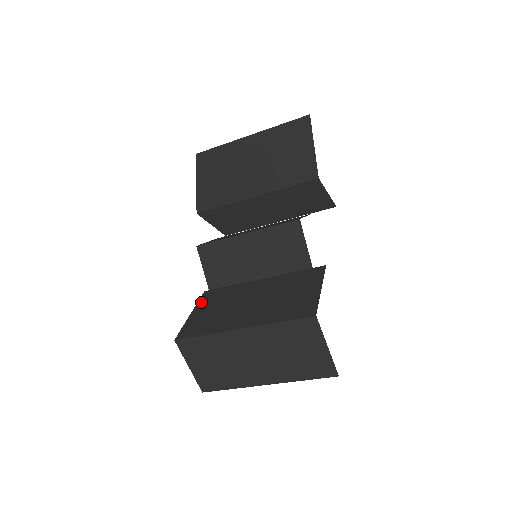
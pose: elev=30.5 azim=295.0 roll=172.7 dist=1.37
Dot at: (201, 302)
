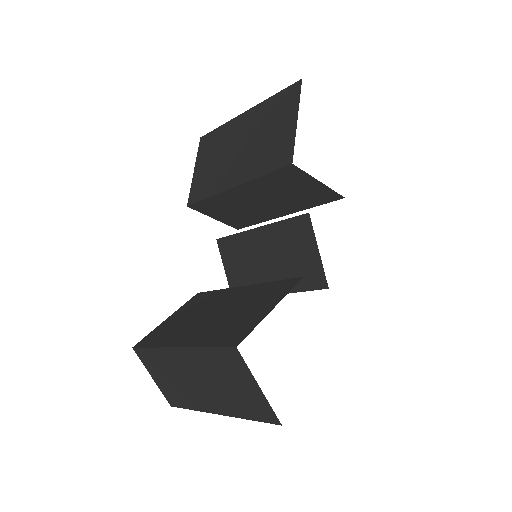
Dot at: (184, 306)
